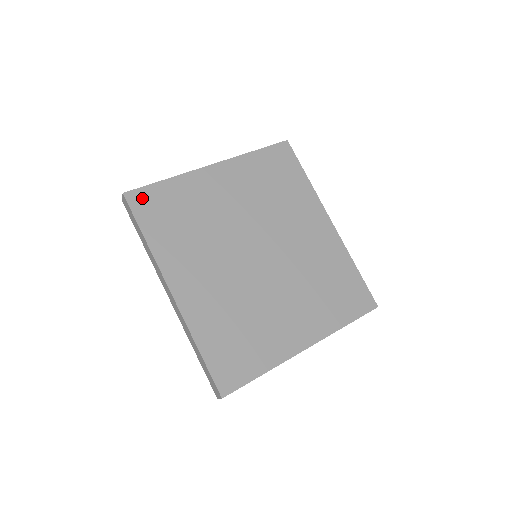
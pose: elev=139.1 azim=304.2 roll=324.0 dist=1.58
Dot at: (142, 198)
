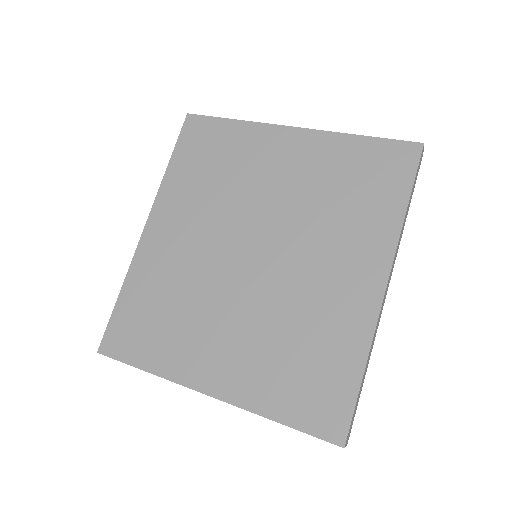
Dot at: (198, 126)
